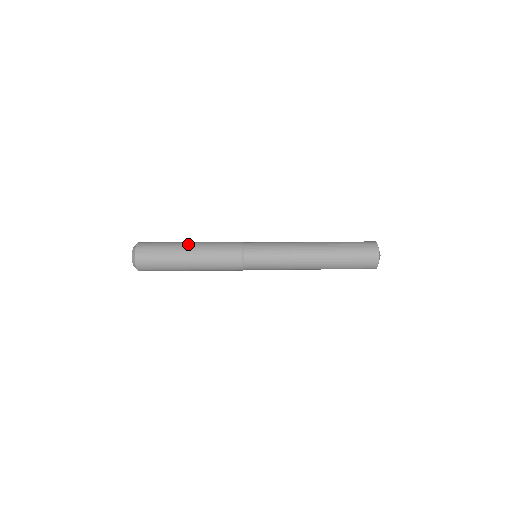
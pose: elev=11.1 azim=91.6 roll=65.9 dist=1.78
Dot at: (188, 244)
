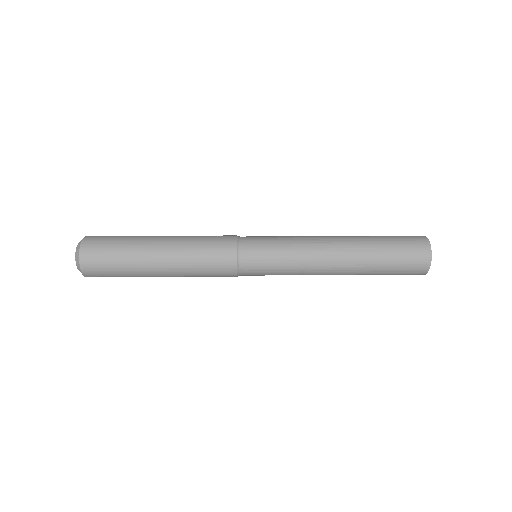
Dot at: (156, 257)
